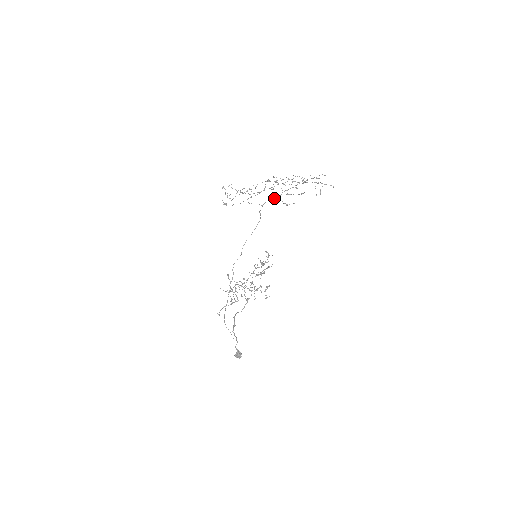
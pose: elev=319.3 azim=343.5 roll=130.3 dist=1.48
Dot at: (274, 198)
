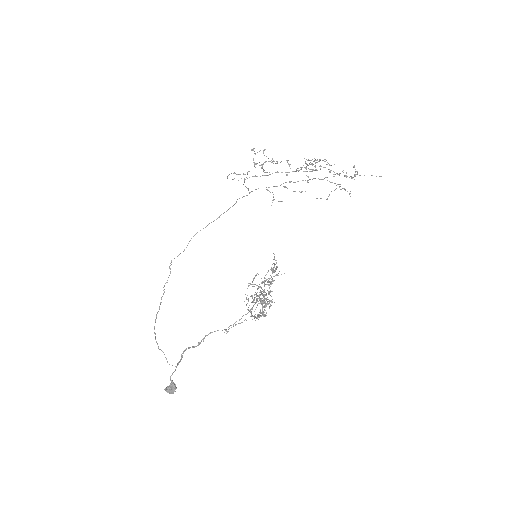
Dot at: (268, 187)
